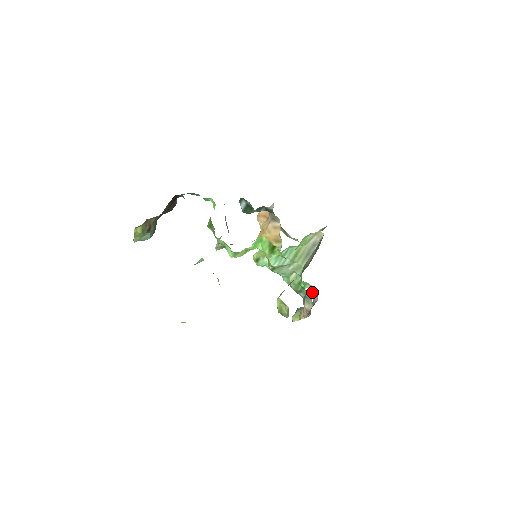
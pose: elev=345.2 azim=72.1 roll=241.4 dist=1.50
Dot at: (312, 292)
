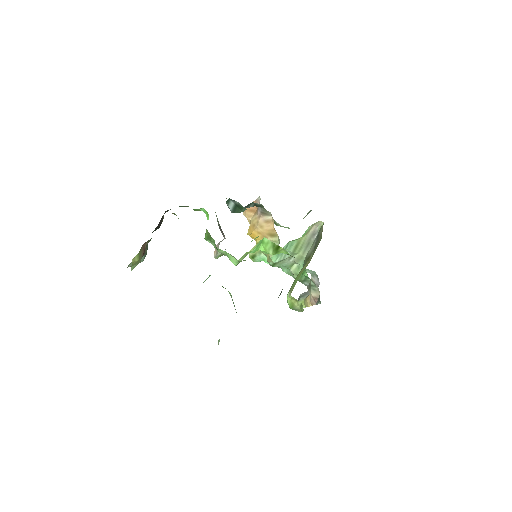
Dot at: (312, 276)
